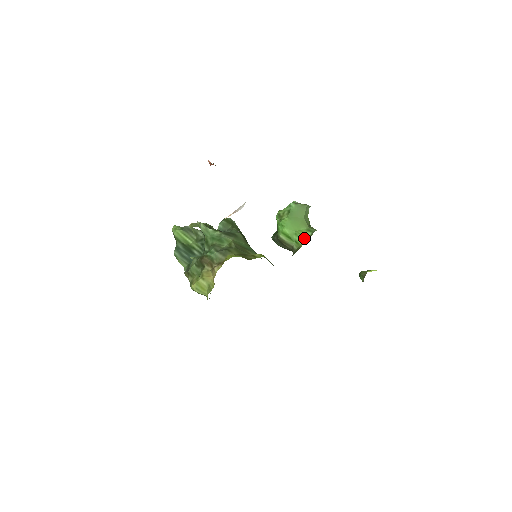
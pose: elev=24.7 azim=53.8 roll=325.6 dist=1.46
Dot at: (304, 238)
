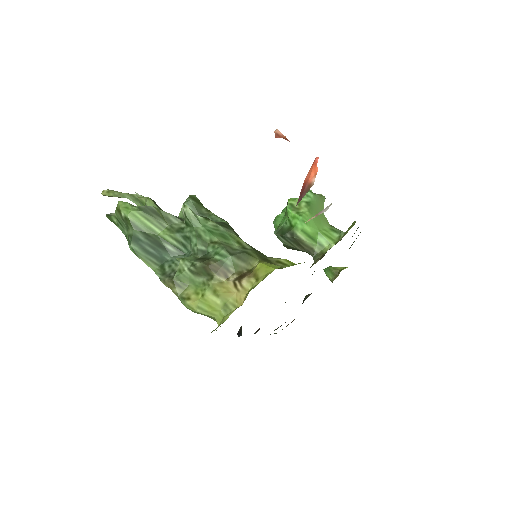
Dot at: (331, 240)
